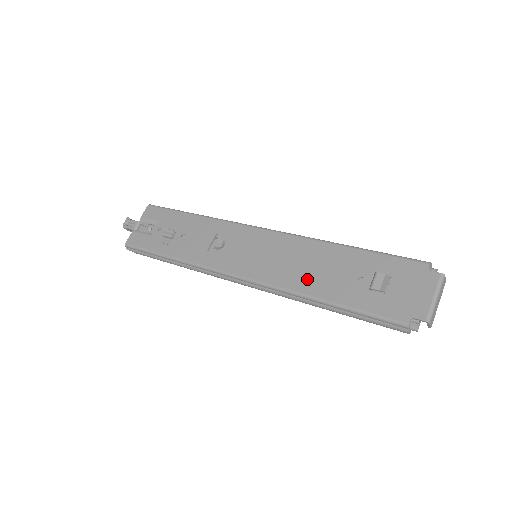
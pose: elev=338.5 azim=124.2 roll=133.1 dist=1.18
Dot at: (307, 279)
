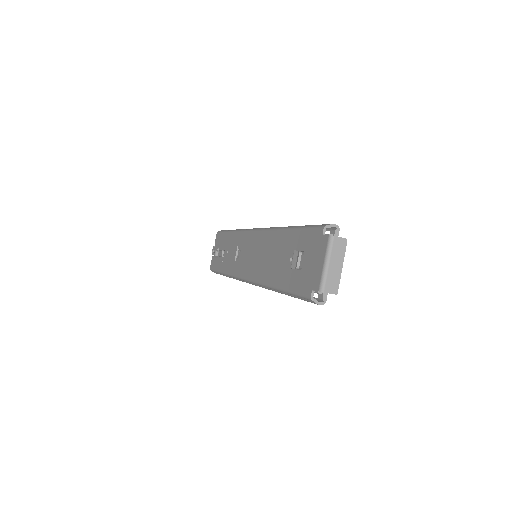
Dot at: (269, 270)
